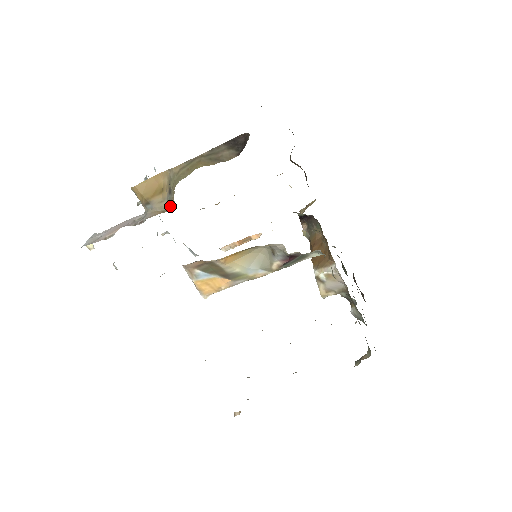
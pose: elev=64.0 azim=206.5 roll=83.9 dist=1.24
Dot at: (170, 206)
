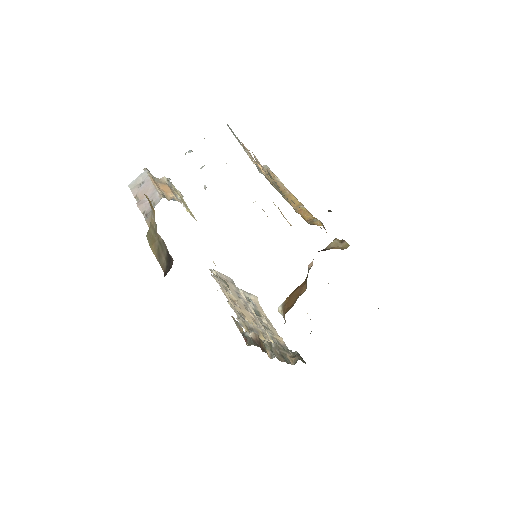
Dot at: occluded
